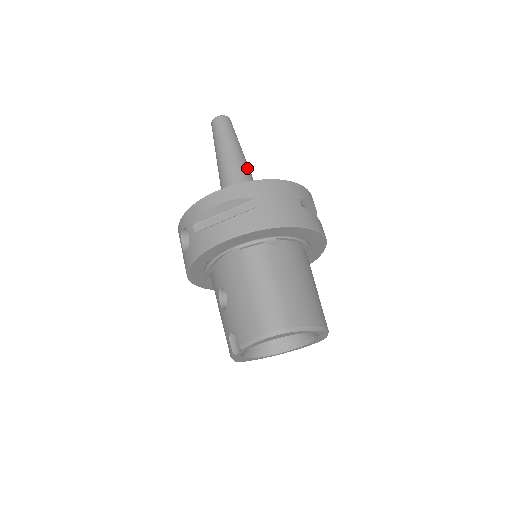
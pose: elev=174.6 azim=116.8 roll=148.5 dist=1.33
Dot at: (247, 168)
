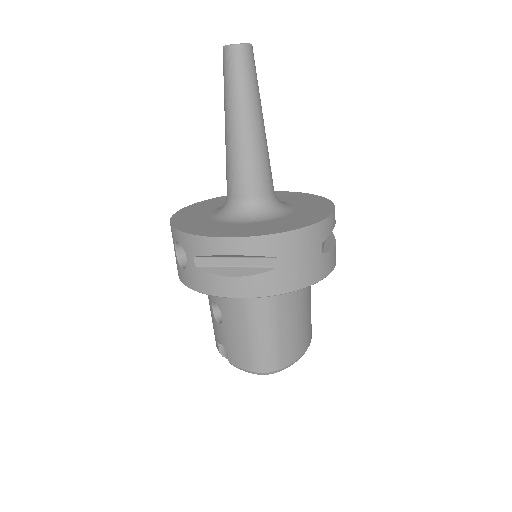
Dot at: (265, 146)
